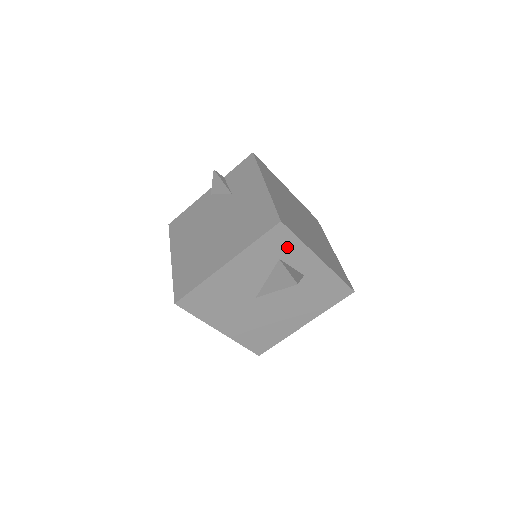
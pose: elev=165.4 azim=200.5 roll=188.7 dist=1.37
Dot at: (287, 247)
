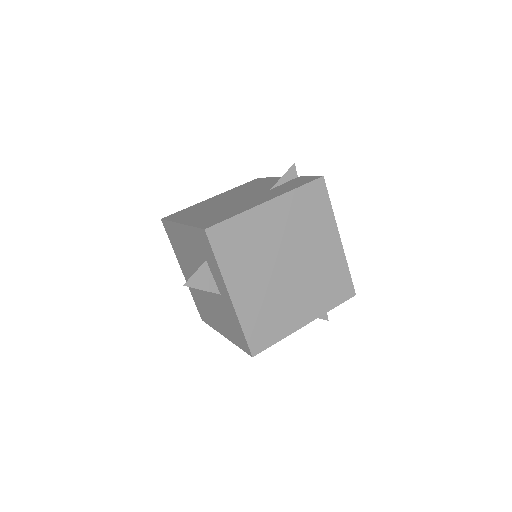
Dot at: (210, 256)
